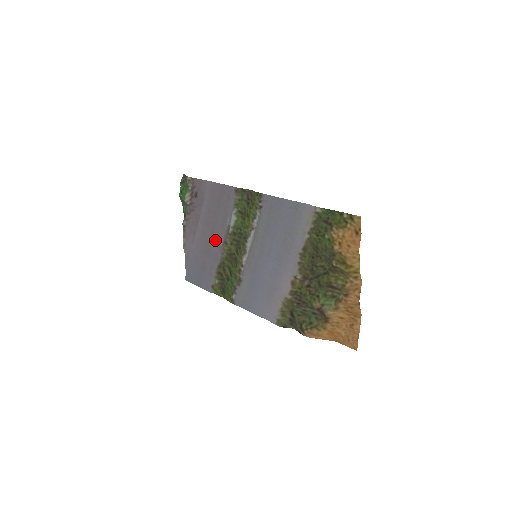
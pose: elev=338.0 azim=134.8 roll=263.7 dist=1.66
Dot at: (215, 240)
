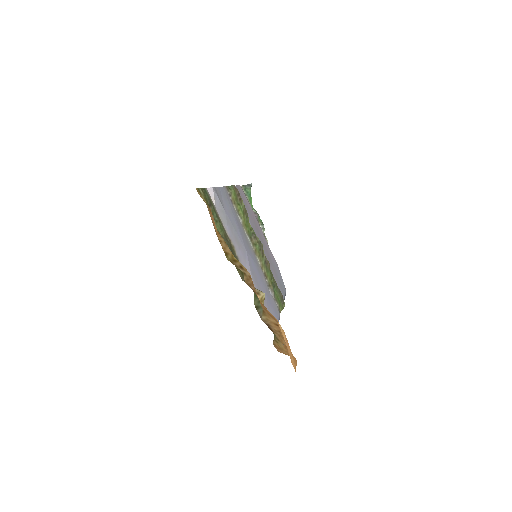
Dot at: occluded
